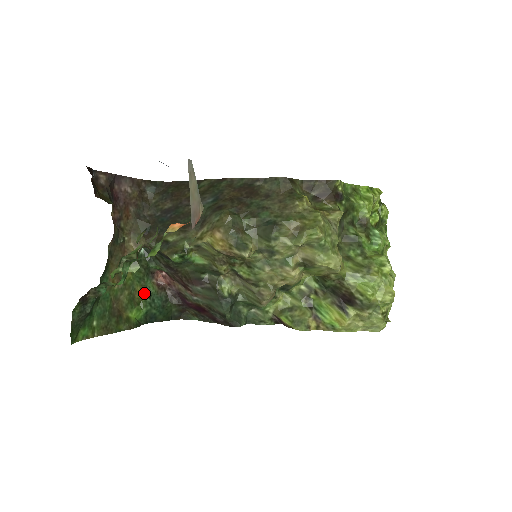
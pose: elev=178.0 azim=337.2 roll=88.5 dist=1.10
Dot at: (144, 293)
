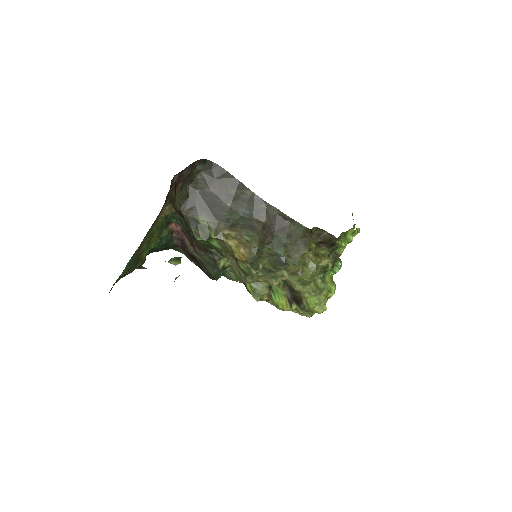
Dot at: (158, 237)
